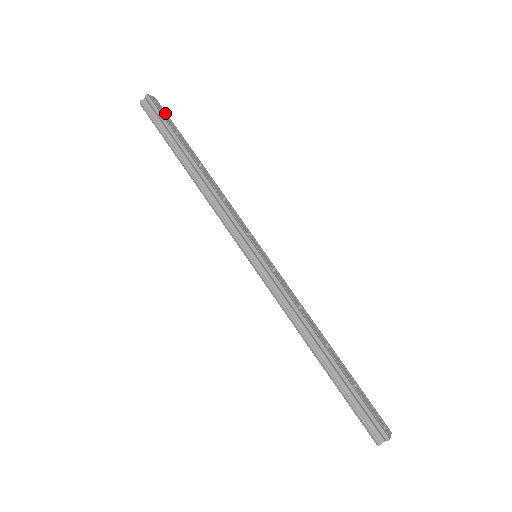
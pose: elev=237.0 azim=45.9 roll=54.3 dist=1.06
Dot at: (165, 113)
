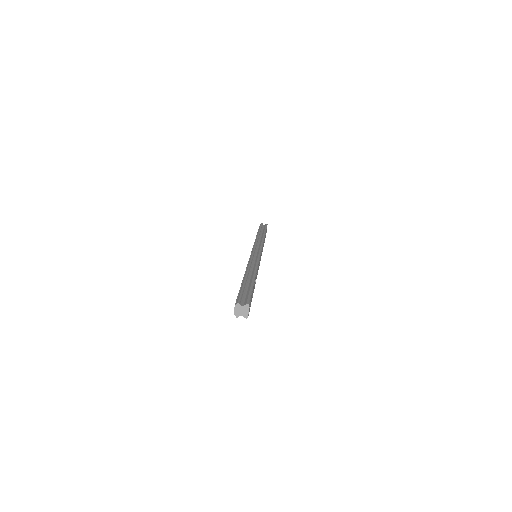
Dot at: (266, 232)
